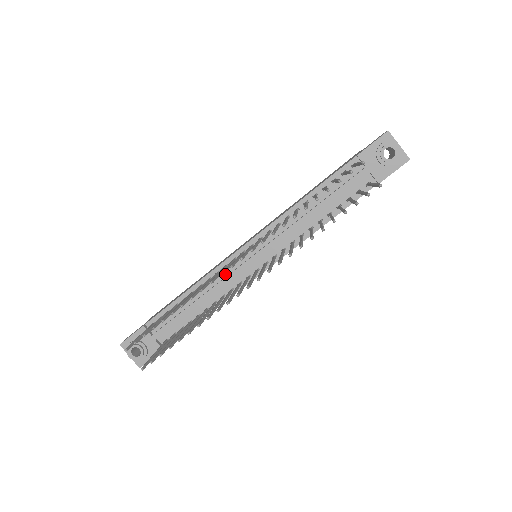
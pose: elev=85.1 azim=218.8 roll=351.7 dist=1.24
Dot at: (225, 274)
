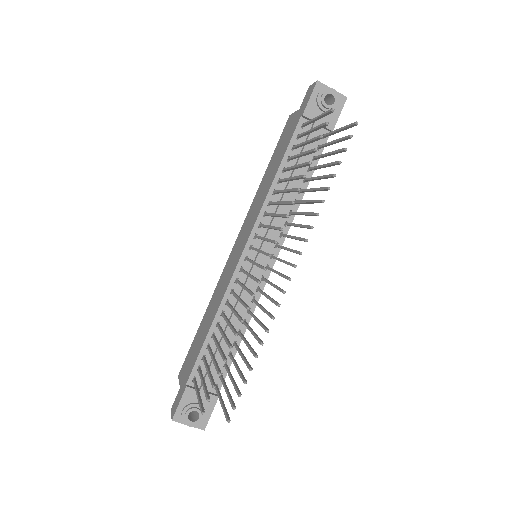
Dot at: (239, 288)
